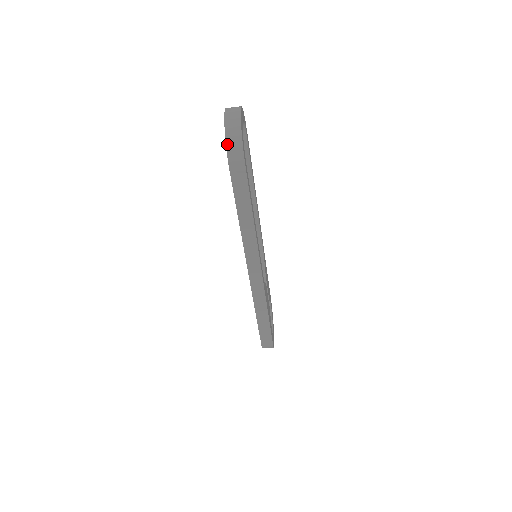
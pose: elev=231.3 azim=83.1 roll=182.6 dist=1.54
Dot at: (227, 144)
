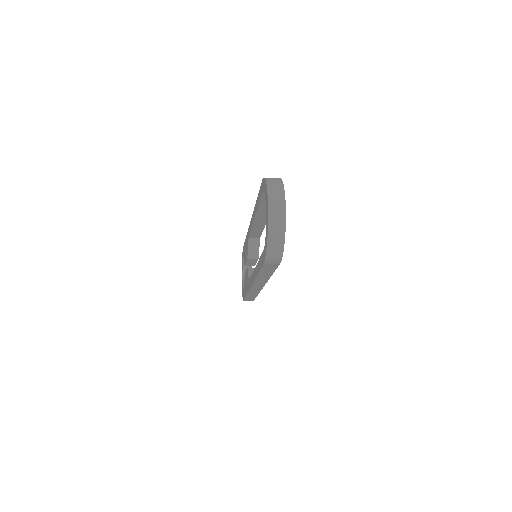
Dot at: (268, 249)
